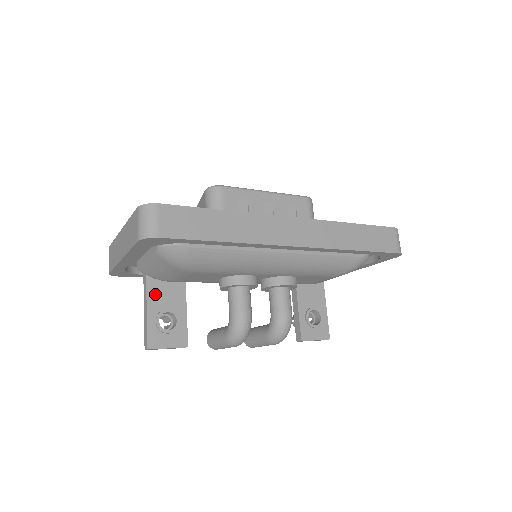
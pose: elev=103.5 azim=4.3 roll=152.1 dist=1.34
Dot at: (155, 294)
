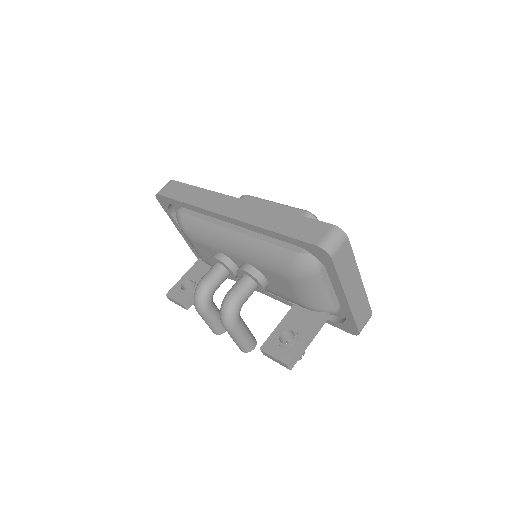
Dot at: (195, 268)
